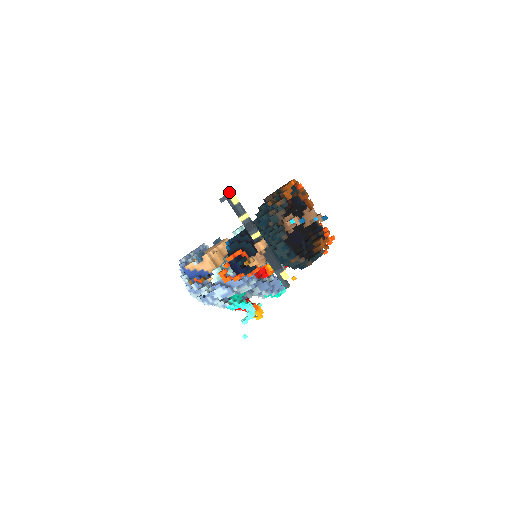
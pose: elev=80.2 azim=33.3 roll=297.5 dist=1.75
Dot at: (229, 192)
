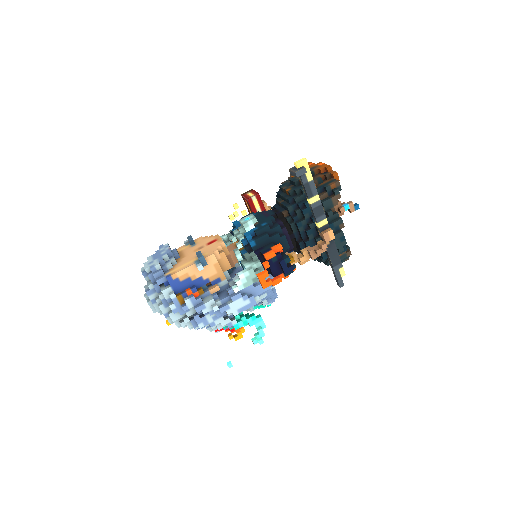
Dot at: (306, 164)
